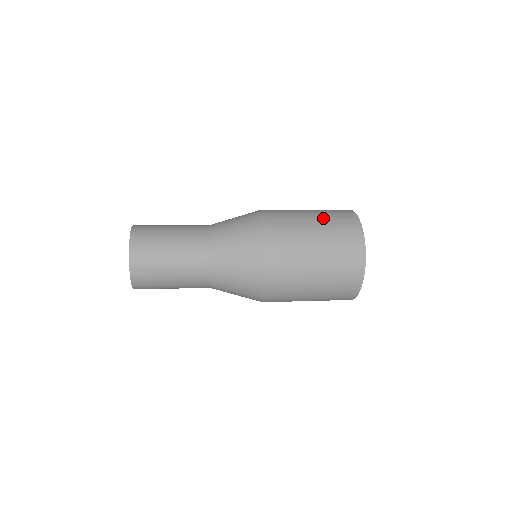
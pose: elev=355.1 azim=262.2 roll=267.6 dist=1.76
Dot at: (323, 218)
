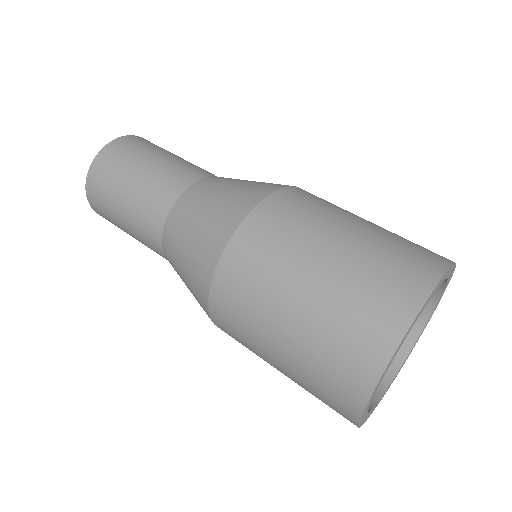
Dot at: (312, 321)
